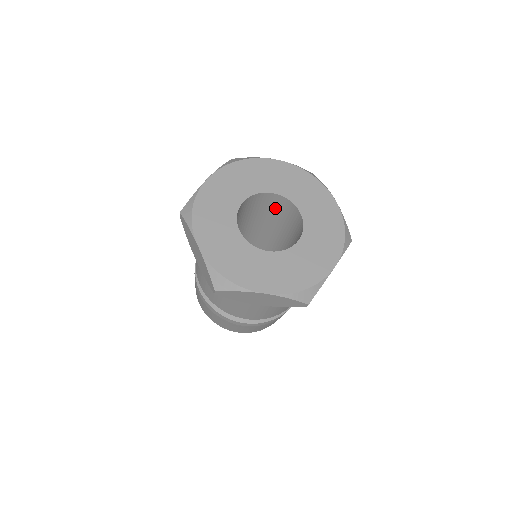
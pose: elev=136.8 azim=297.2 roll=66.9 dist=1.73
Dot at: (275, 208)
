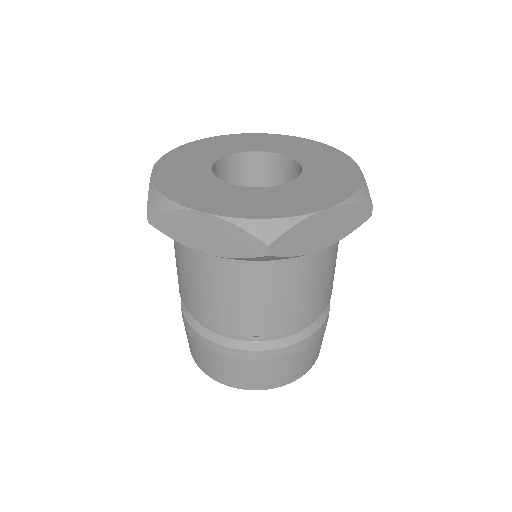
Dot at: occluded
